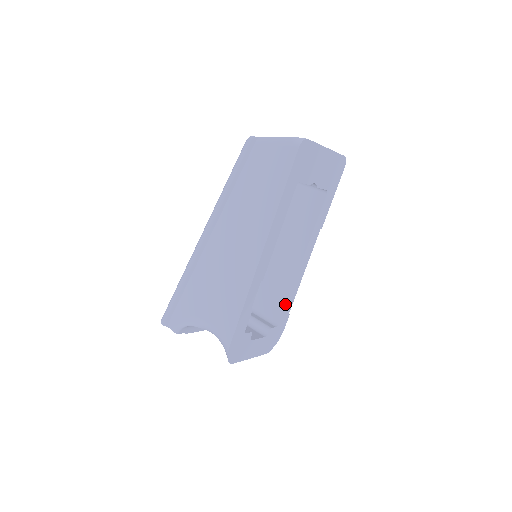
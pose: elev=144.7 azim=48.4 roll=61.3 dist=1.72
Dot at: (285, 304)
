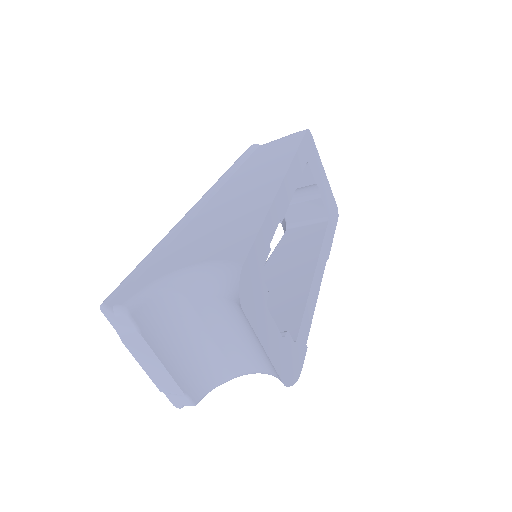
Dot at: (302, 316)
